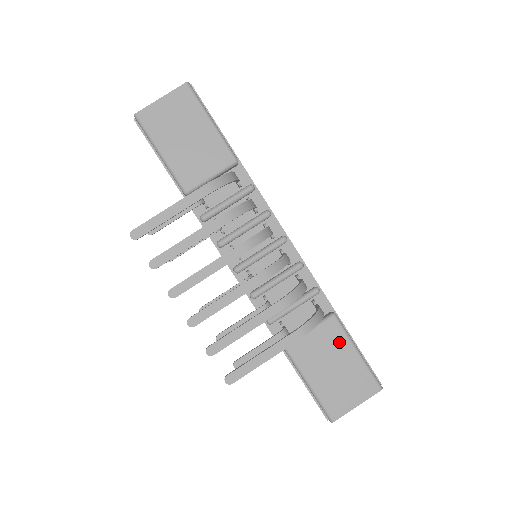
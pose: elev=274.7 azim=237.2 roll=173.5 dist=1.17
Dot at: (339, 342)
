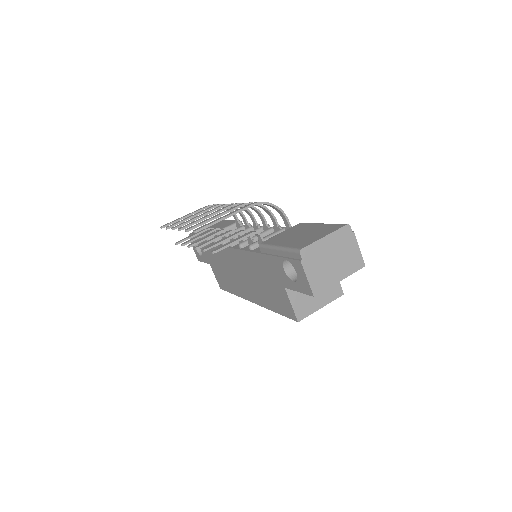
Dot at: (305, 227)
